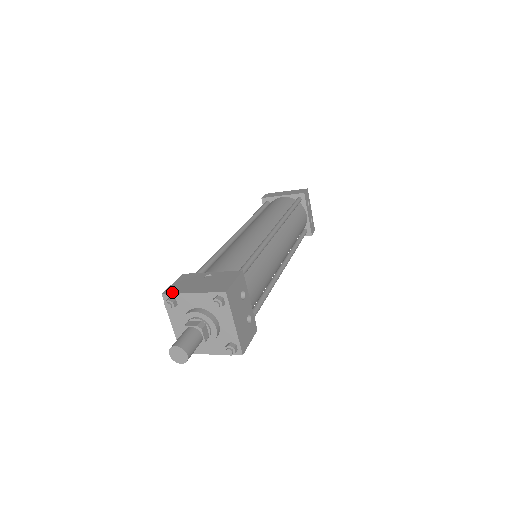
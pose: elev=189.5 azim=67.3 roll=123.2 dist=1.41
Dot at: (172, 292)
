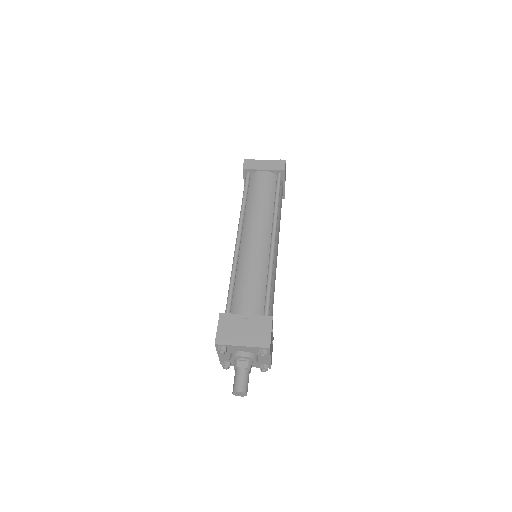
Dot at: (223, 343)
